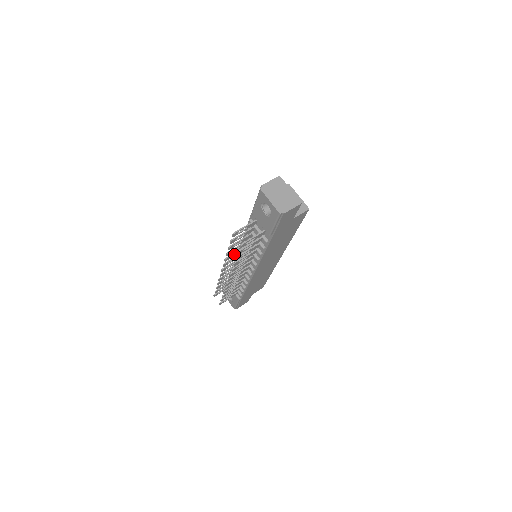
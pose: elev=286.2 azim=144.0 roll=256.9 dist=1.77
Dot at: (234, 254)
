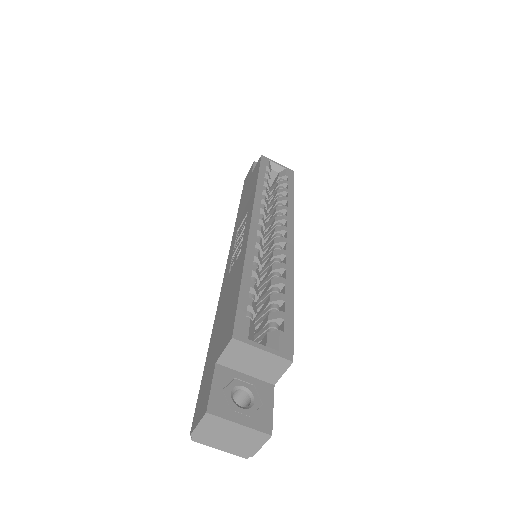
Dot at: occluded
